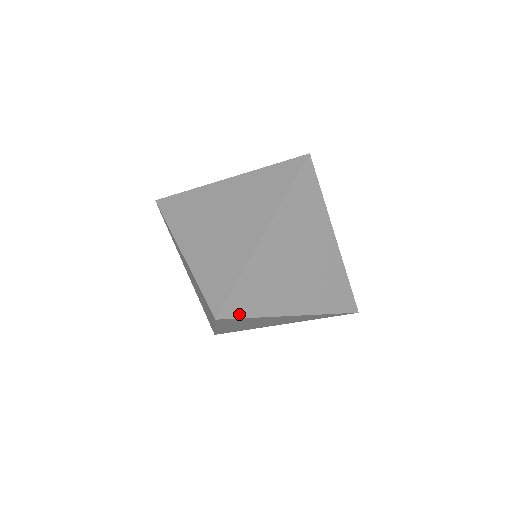
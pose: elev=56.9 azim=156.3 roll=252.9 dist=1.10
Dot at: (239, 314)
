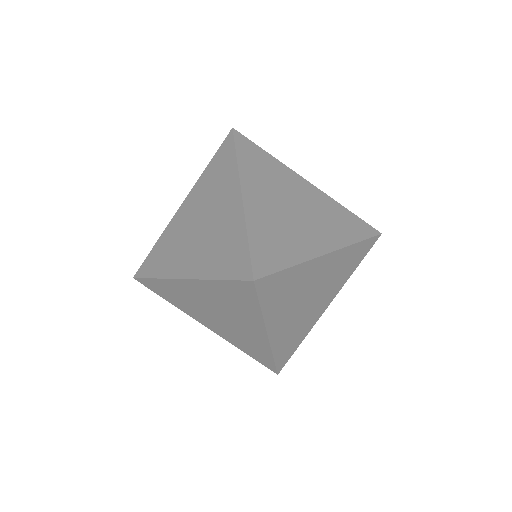
Dot at: (262, 294)
